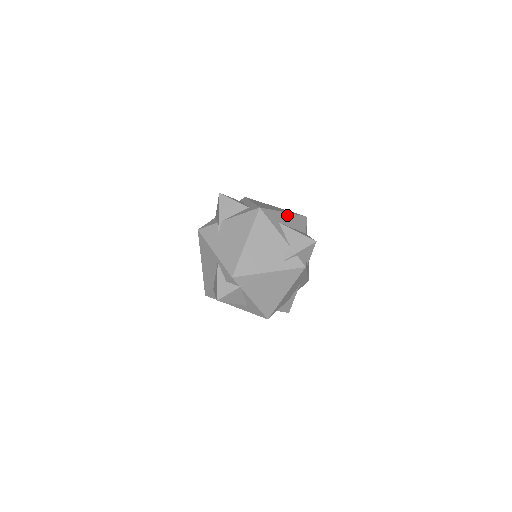
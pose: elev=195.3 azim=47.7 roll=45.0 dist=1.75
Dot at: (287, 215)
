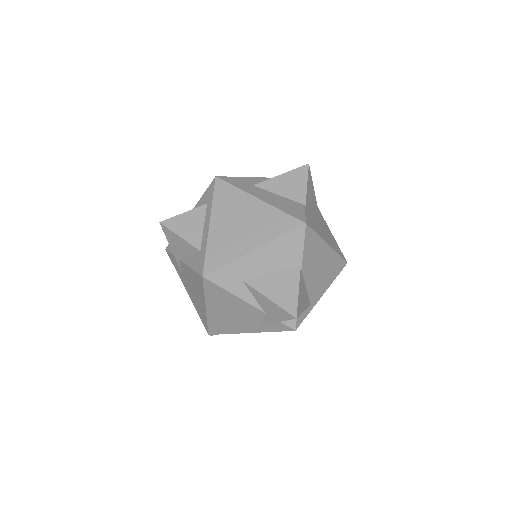
Dot at: (260, 252)
